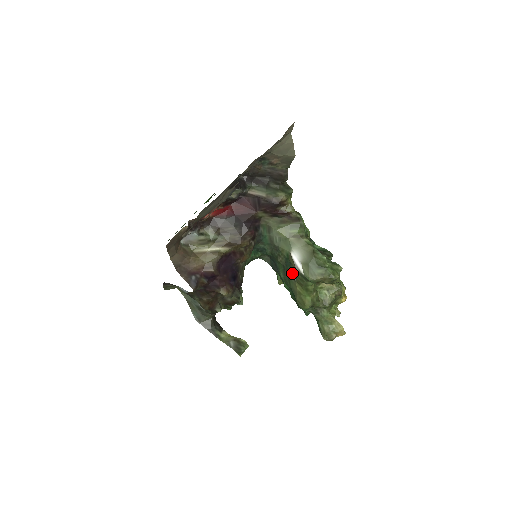
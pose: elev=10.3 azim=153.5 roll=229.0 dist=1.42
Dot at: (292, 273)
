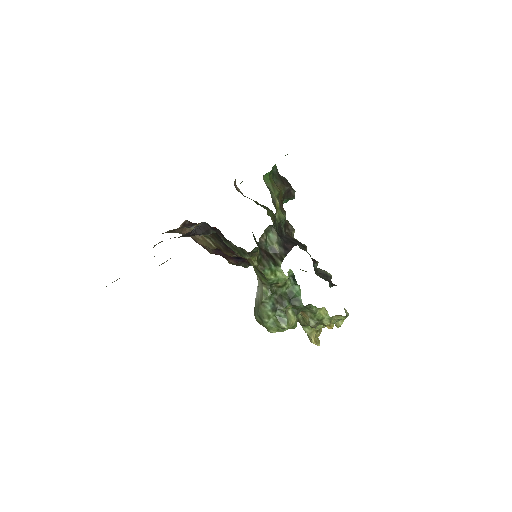
Dot at: occluded
